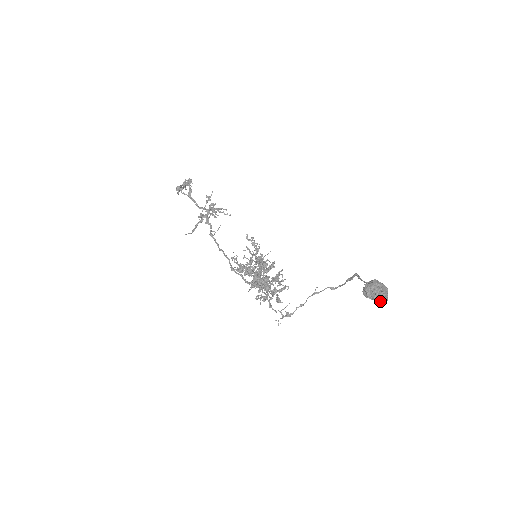
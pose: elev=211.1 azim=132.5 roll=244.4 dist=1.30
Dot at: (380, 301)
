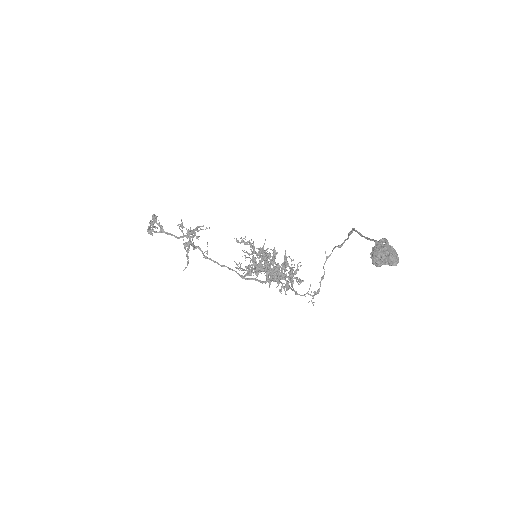
Dot at: (393, 265)
